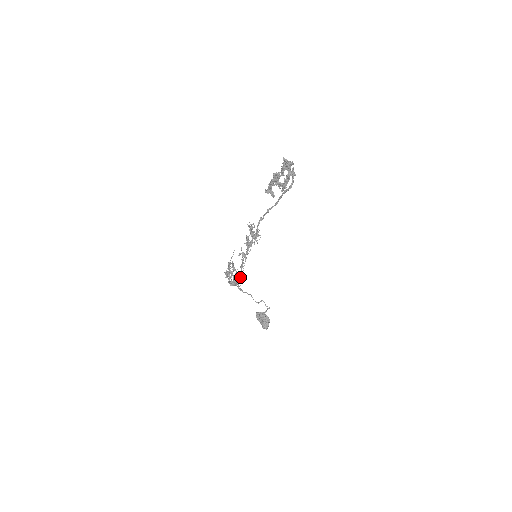
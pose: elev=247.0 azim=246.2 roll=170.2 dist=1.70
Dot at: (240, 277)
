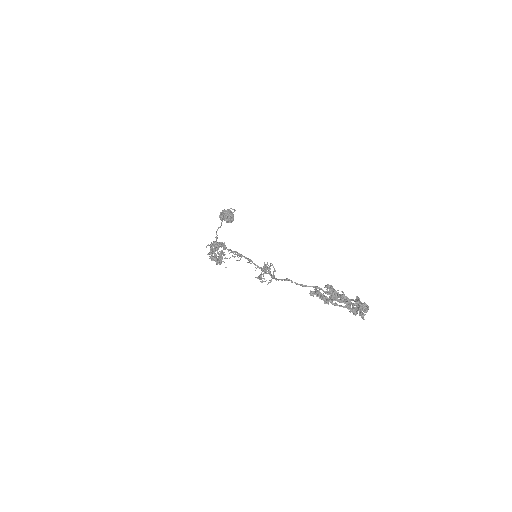
Dot at: occluded
